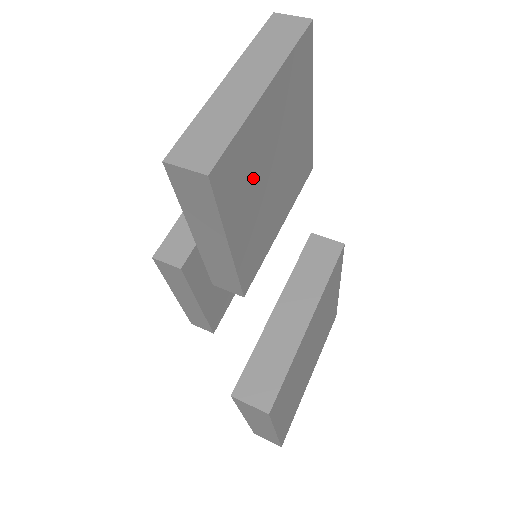
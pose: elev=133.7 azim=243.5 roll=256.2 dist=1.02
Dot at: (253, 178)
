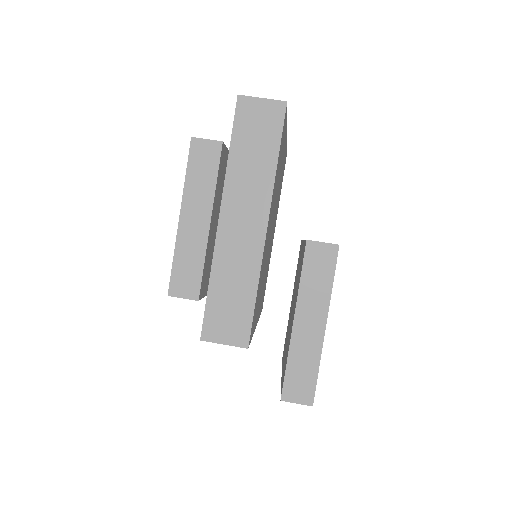
Dot at: (263, 272)
